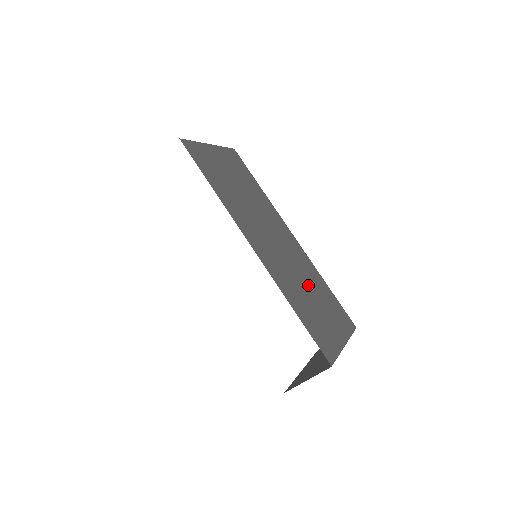
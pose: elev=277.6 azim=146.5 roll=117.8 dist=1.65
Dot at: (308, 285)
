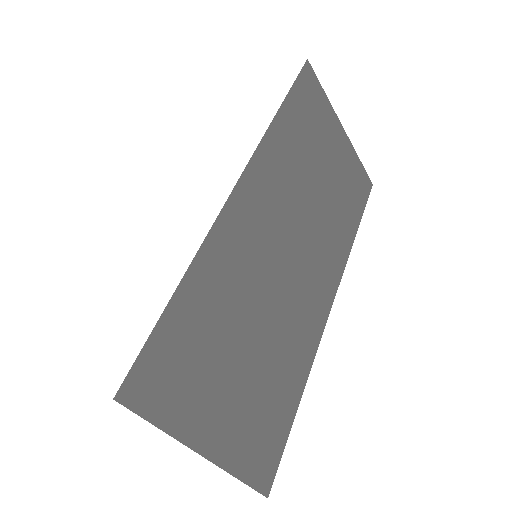
Dot at: (264, 337)
